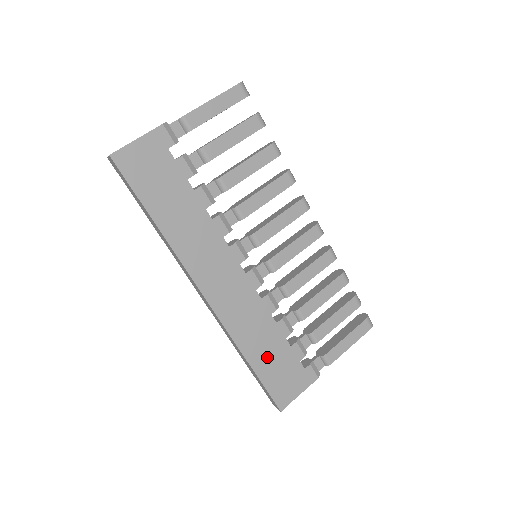
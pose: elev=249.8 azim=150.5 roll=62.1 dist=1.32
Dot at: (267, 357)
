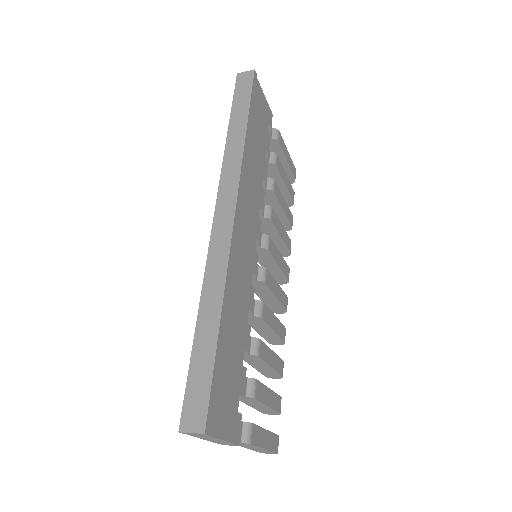
Dot at: (229, 342)
